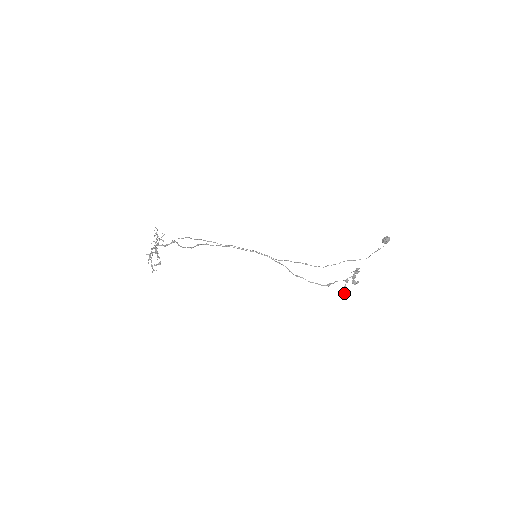
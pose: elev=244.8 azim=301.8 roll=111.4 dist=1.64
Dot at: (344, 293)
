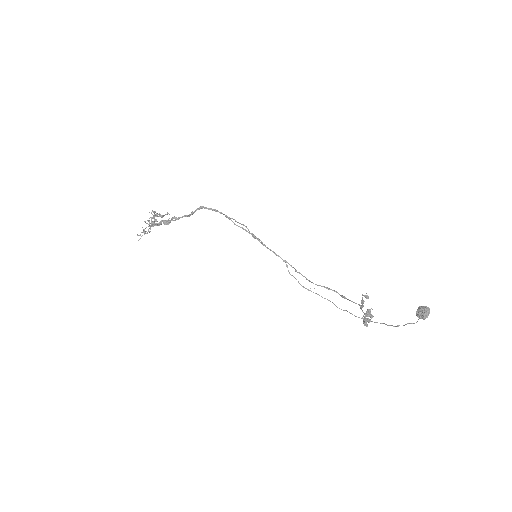
Dot at: (366, 295)
